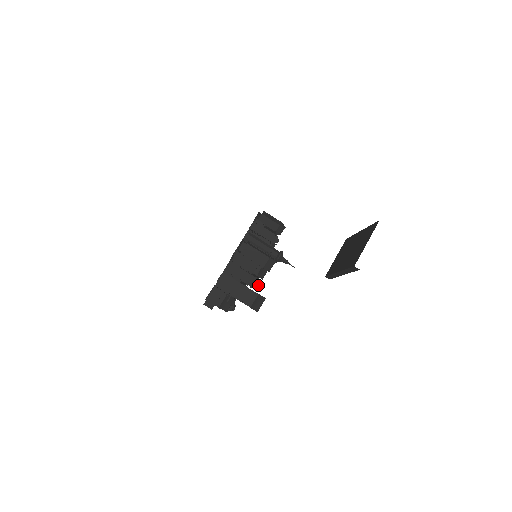
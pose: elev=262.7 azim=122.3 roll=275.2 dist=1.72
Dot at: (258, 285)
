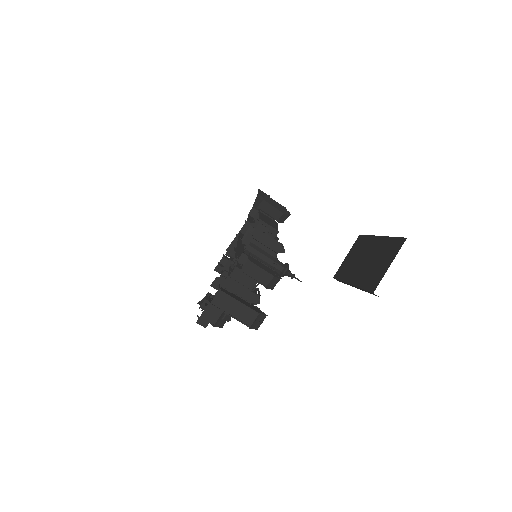
Dot at: (259, 303)
